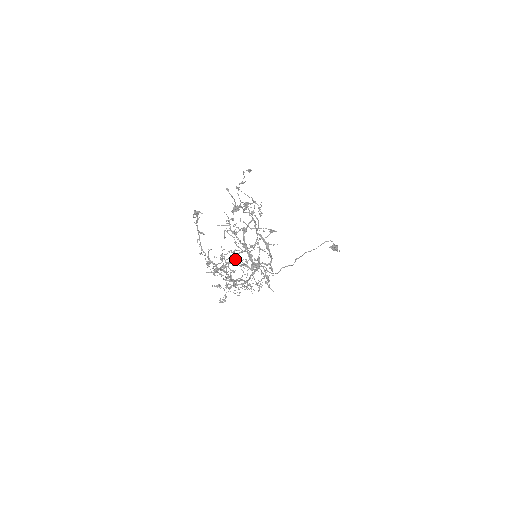
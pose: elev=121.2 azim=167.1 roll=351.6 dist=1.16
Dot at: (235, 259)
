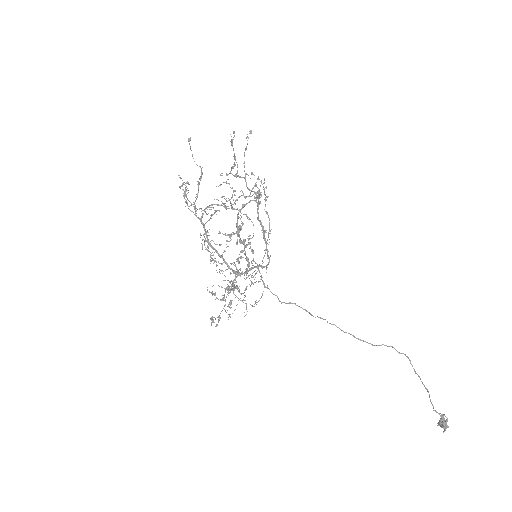
Dot at: (237, 260)
